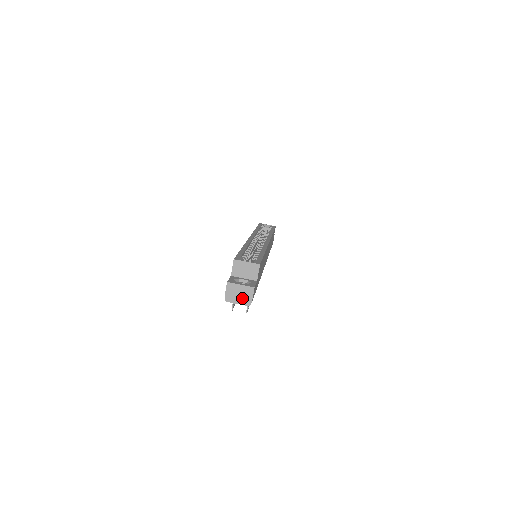
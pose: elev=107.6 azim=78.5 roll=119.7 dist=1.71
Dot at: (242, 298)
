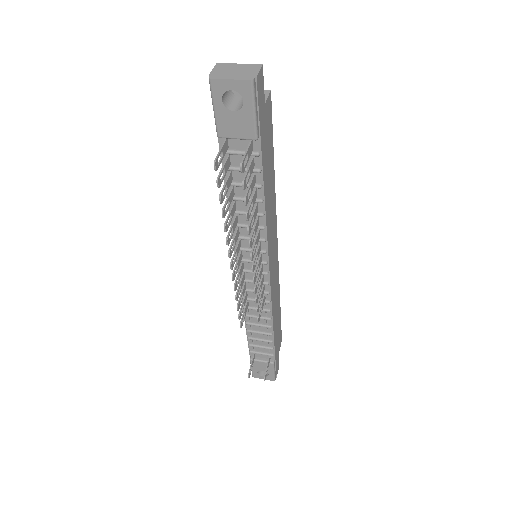
Dot at: (240, 74)
